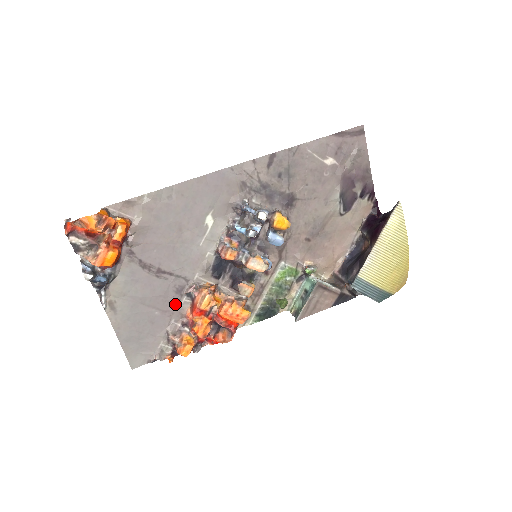
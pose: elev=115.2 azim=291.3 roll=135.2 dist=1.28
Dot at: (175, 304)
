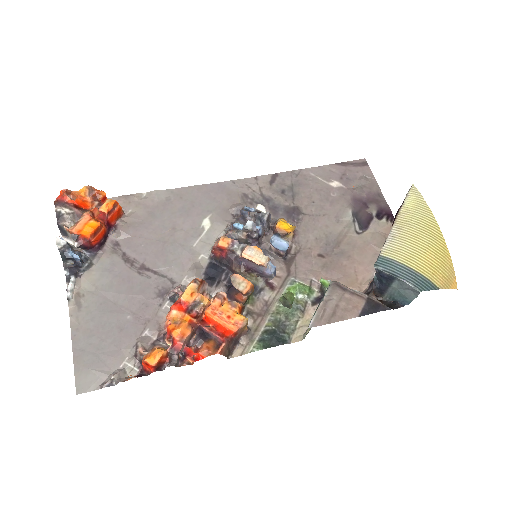
Dot at: (154, 309)
